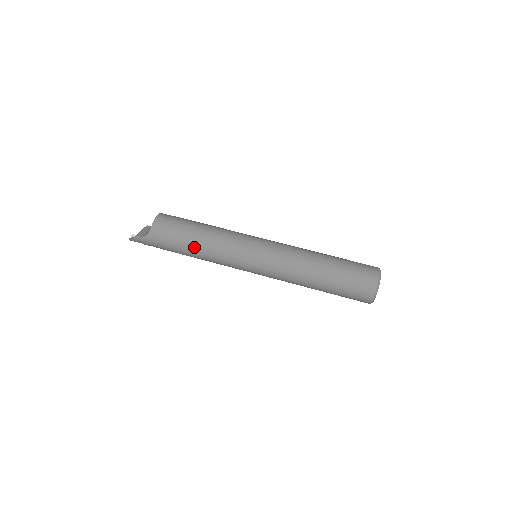
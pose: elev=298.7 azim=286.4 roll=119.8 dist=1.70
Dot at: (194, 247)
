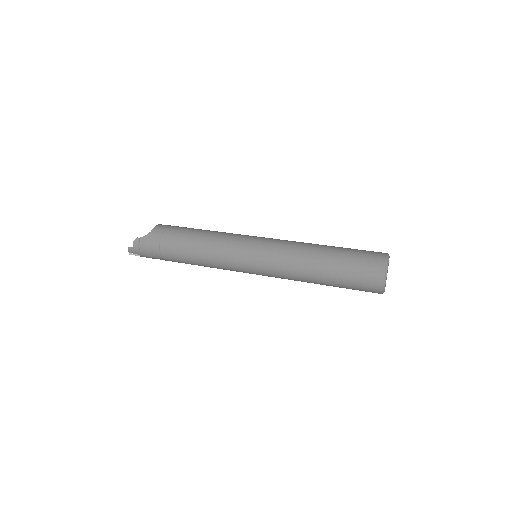
Dot at: (193, 240)
